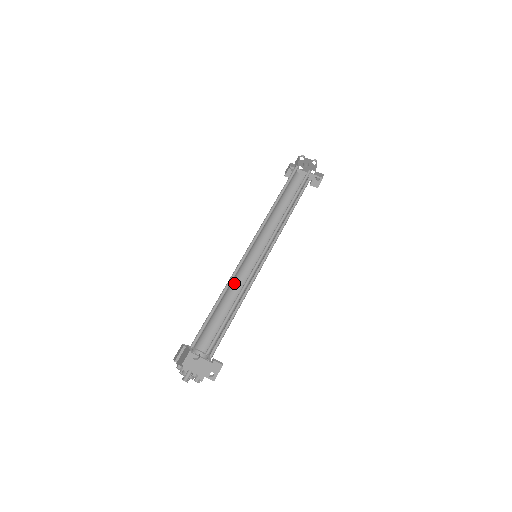
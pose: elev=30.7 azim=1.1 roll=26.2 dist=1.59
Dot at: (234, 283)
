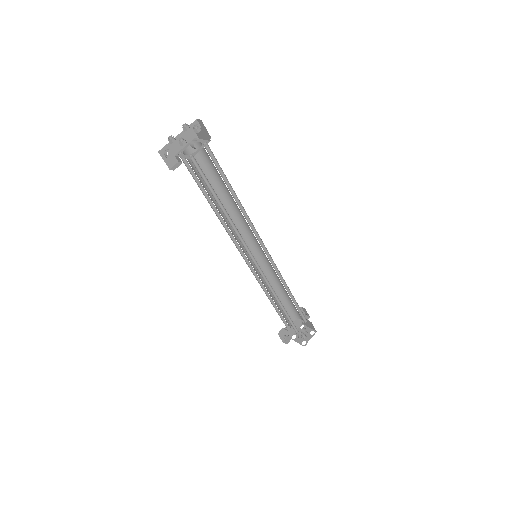
Dot at: occluded
